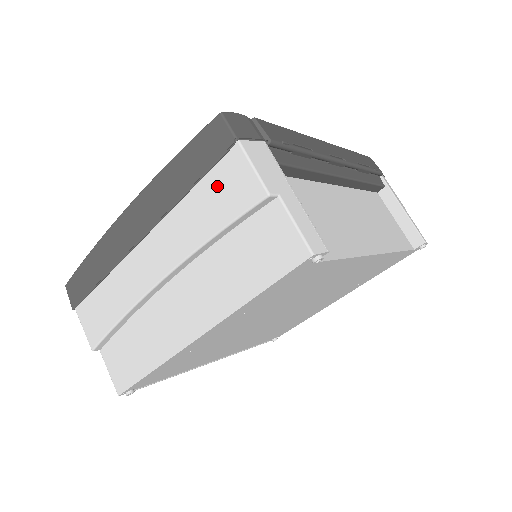
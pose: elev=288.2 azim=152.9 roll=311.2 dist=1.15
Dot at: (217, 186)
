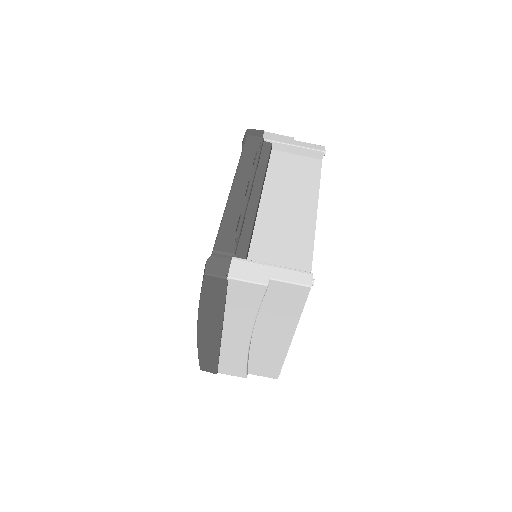
Dot at: (237, 297)
